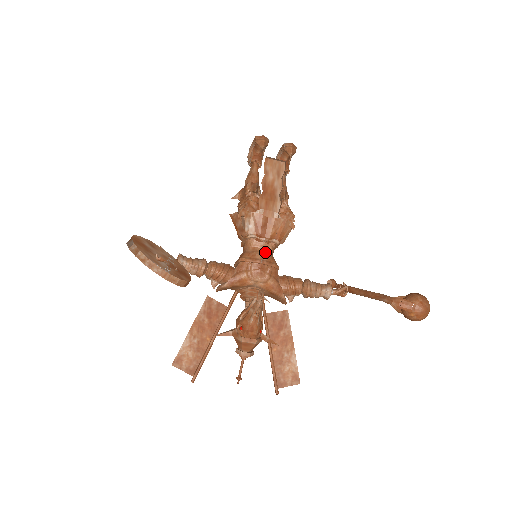
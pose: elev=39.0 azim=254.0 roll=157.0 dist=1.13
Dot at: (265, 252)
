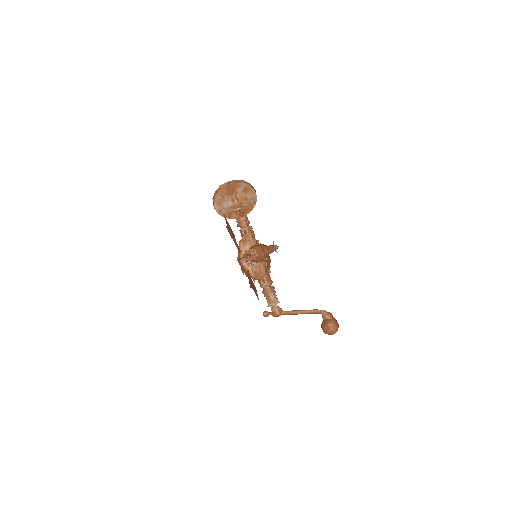
Dot at: occluded
